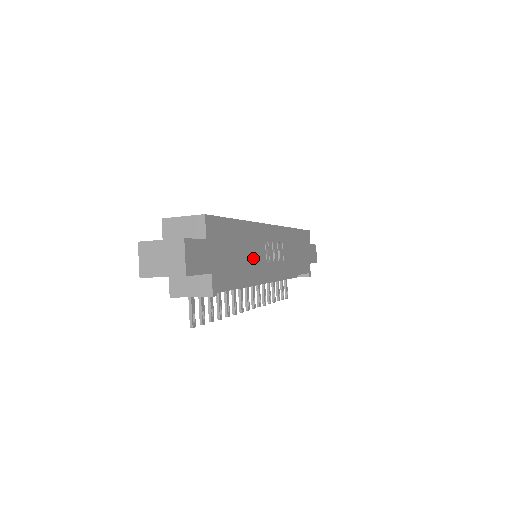
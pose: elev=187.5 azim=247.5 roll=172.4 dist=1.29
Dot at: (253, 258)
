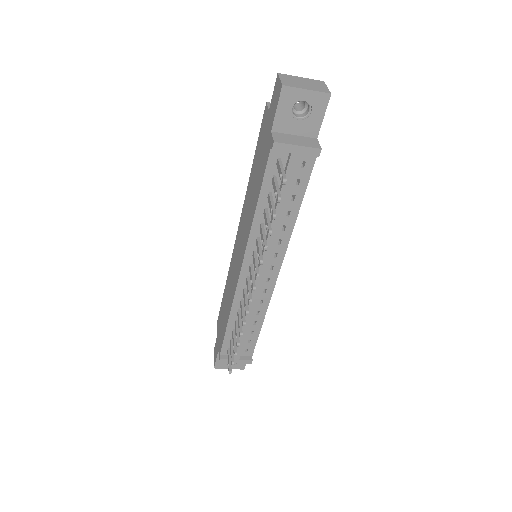
Dot at: occluded
